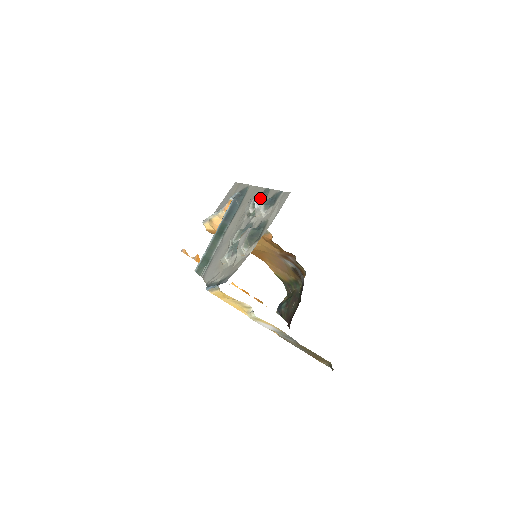
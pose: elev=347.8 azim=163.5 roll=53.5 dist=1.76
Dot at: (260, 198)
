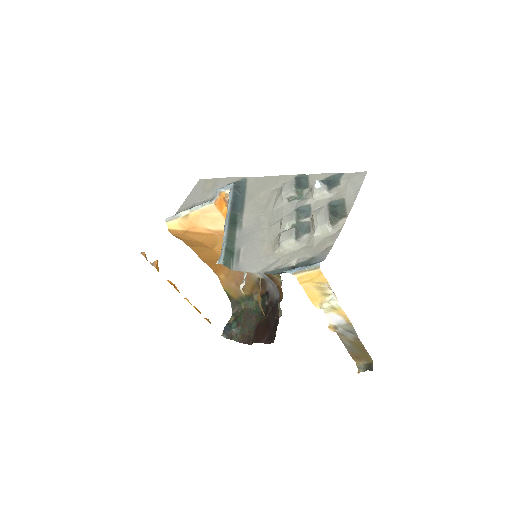
Dot at: (300, 182)
